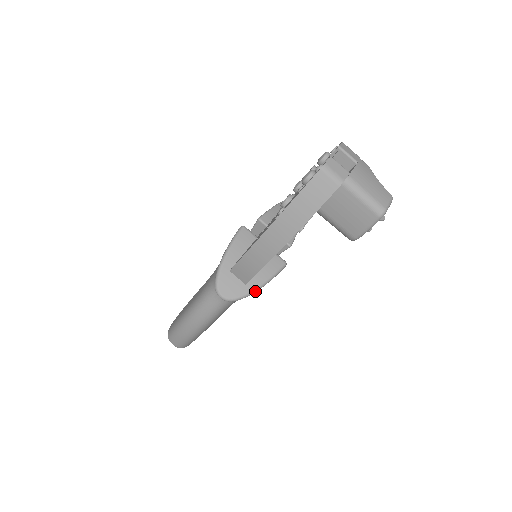
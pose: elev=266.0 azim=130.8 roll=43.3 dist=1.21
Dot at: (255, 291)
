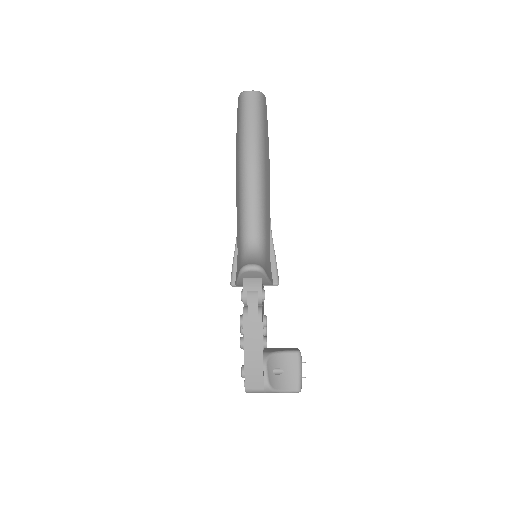
Dot at: occluded
